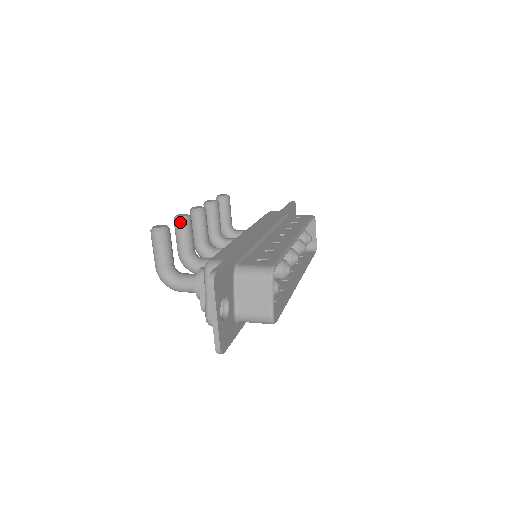
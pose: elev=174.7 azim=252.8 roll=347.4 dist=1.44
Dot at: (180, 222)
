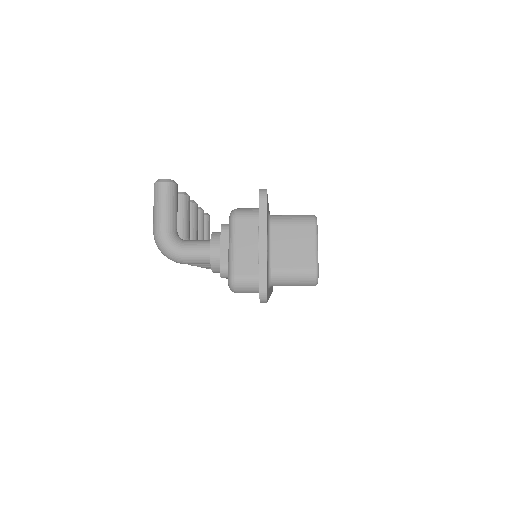
Dot at: (179, 197)
